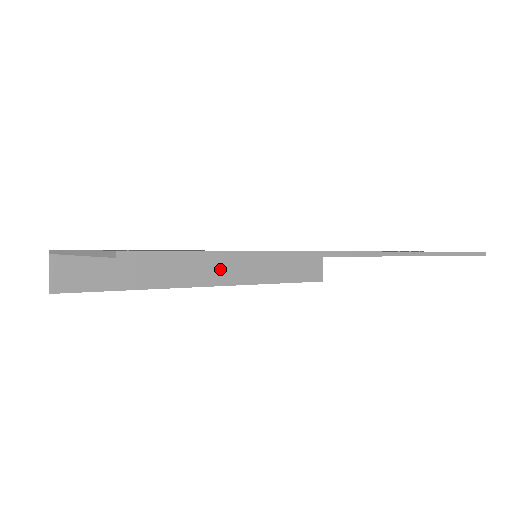
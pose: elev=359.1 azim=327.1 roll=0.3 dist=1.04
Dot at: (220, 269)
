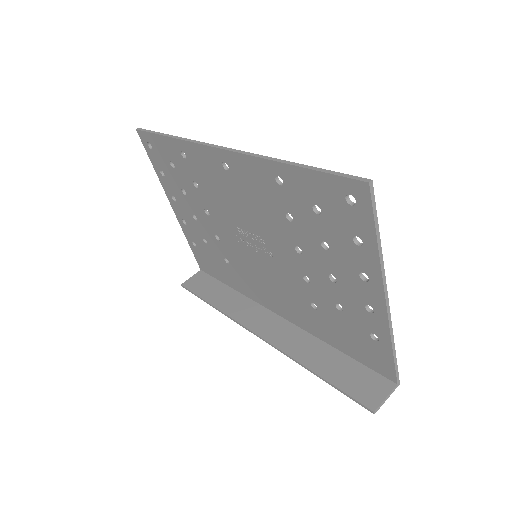
Dot at: (274, 328)
